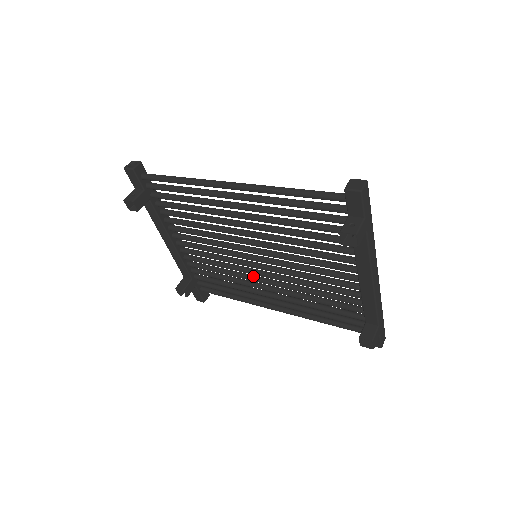
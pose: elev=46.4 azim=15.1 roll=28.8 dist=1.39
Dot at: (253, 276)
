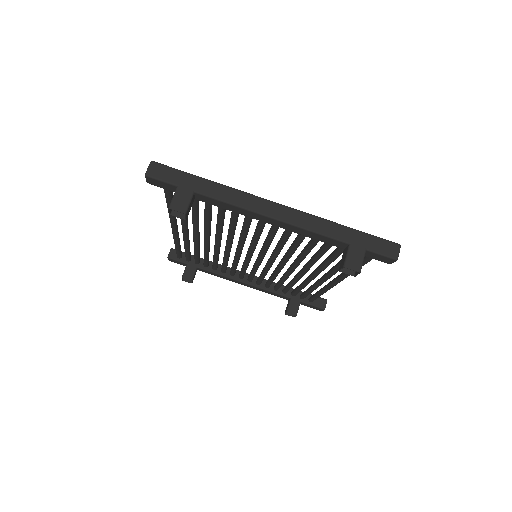
Dot at: (287, 270)
